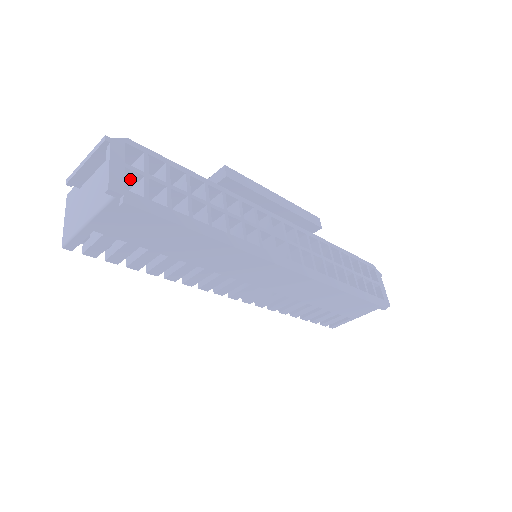
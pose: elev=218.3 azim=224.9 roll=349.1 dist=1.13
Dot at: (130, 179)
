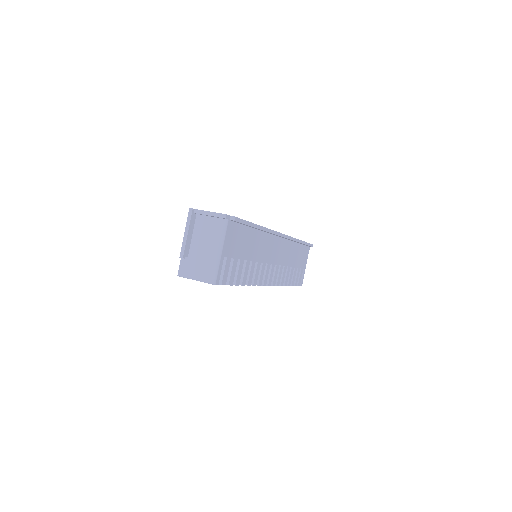
Dot at: occluded
